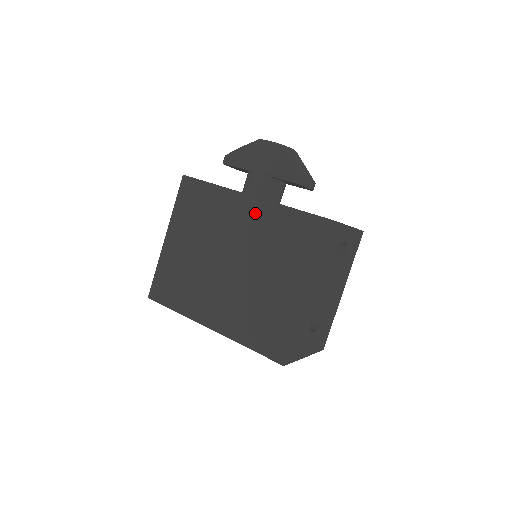
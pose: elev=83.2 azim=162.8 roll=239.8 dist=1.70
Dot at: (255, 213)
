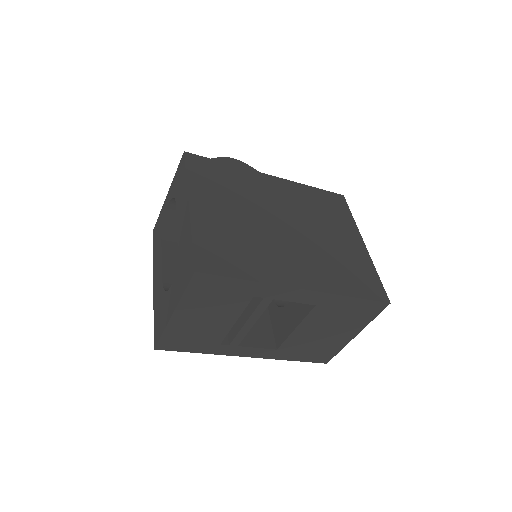
Dot at: (284, 188)
